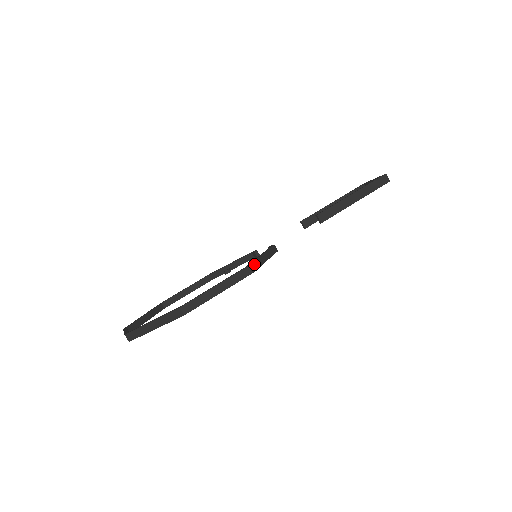
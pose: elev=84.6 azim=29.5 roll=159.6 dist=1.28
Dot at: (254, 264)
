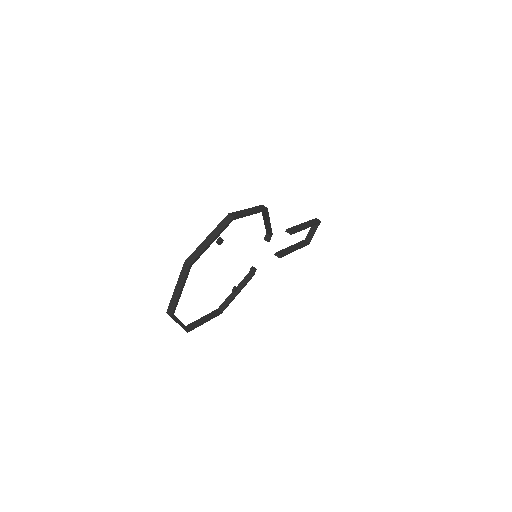
Dot at: occluded
